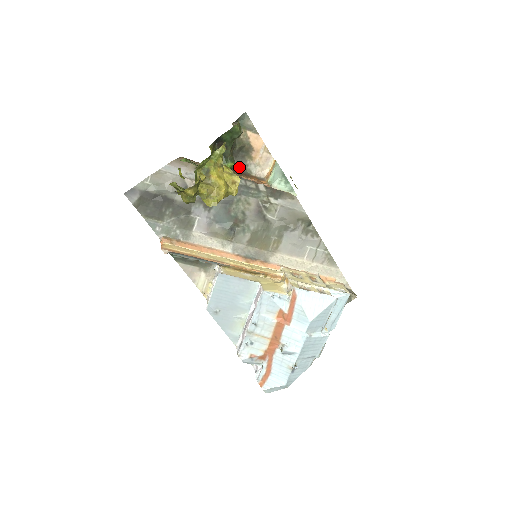
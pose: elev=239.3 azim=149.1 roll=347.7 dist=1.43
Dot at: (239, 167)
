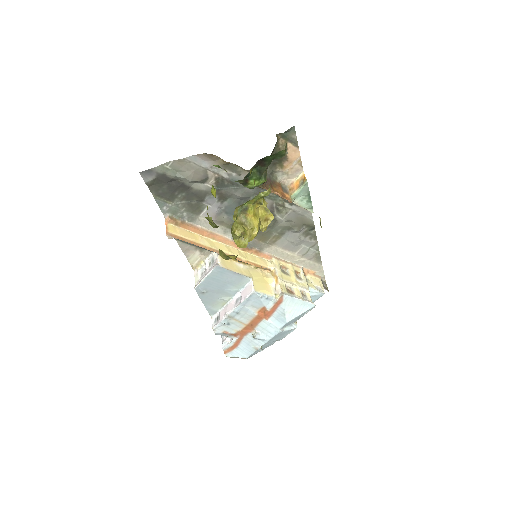
Dot at: (267, 174)
